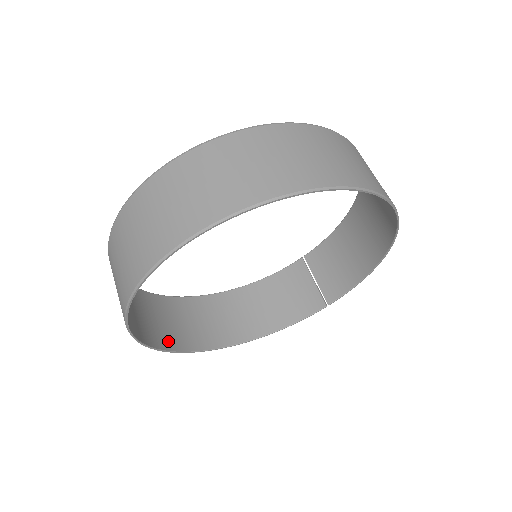
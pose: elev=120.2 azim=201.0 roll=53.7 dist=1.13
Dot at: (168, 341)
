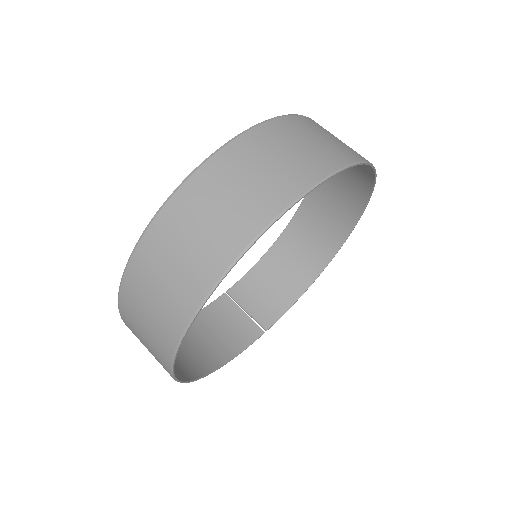
Dot at: occluded
